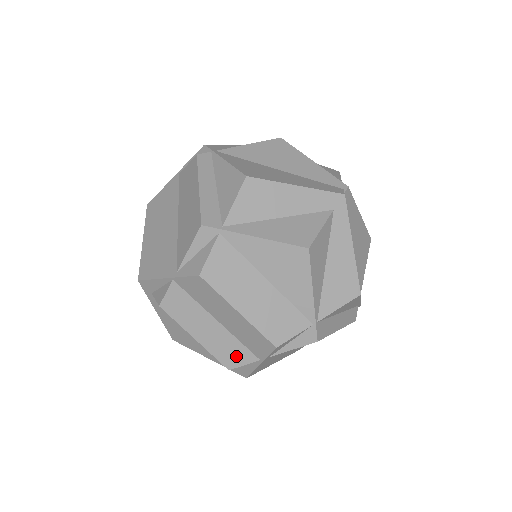
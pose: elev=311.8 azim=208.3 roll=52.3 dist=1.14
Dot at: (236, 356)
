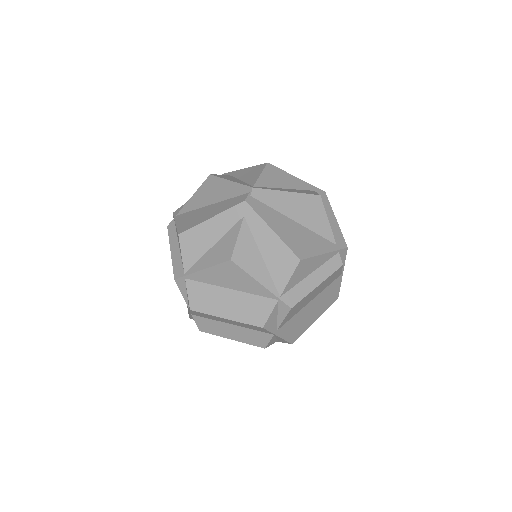
Dot at: (260, 339)
